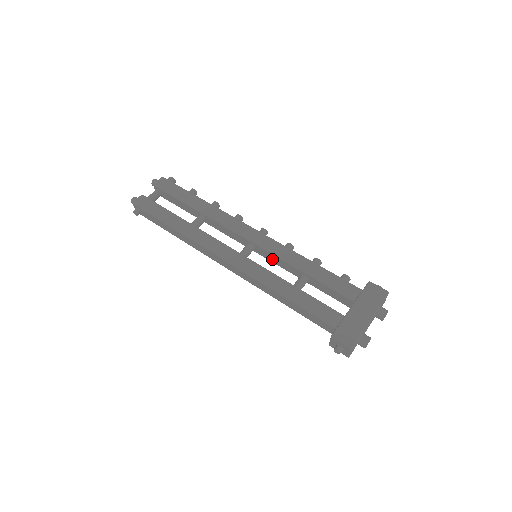
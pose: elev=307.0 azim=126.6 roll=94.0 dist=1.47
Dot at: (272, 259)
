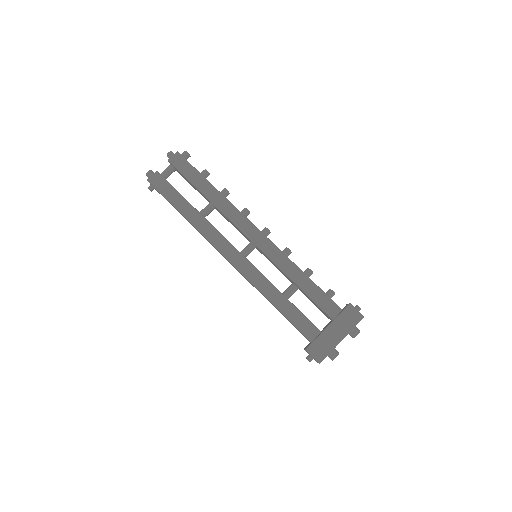
Dot at: (270, 261)
